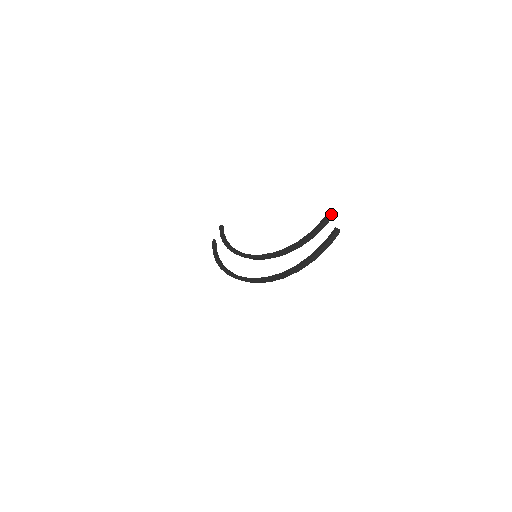
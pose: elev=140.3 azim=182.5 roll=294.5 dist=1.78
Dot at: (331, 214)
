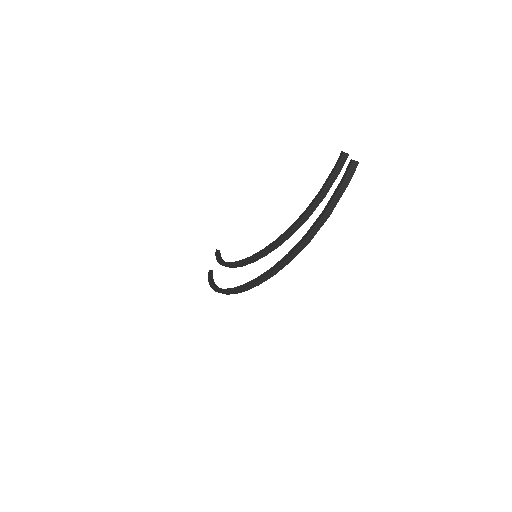
Dot at: (344, 155)
